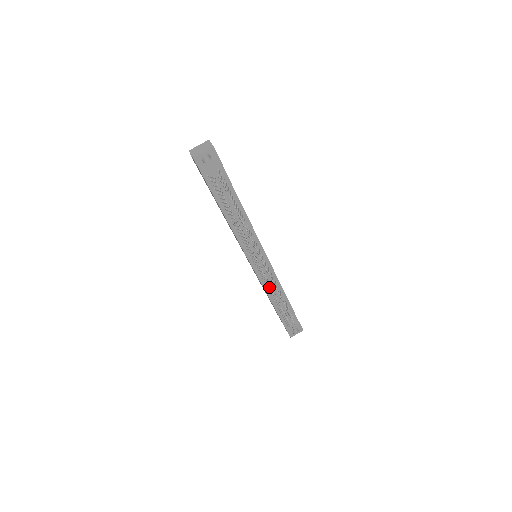
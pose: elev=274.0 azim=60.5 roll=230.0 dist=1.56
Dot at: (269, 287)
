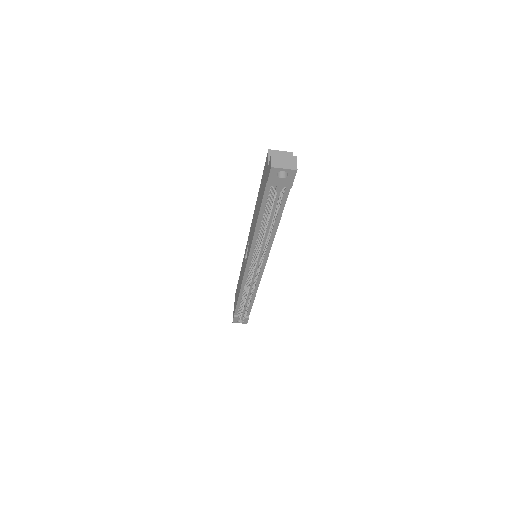
Dot at: (247, 285)
